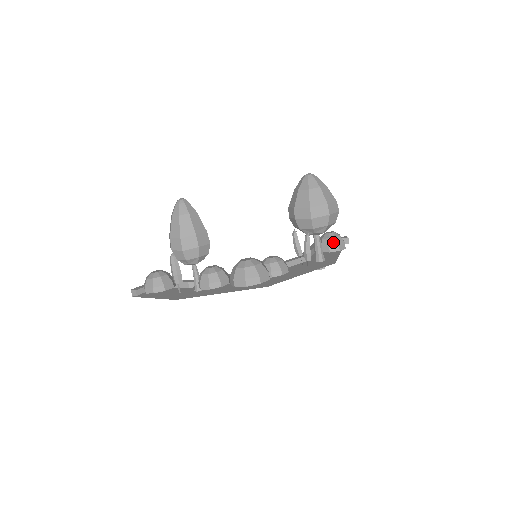
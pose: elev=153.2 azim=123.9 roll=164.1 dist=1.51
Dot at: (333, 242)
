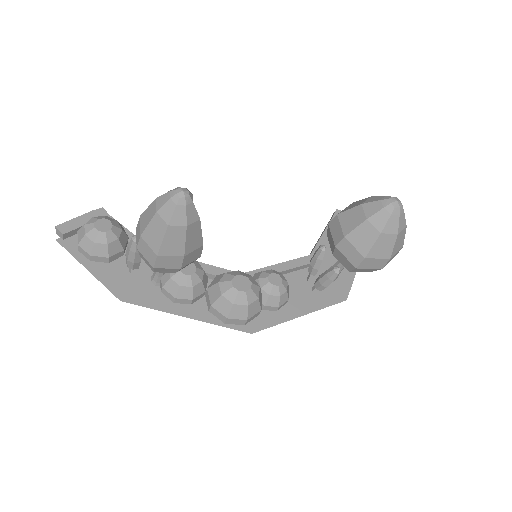
Dot at: occluded
